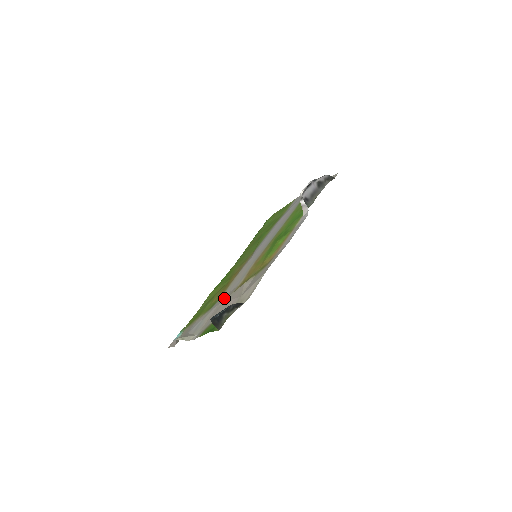
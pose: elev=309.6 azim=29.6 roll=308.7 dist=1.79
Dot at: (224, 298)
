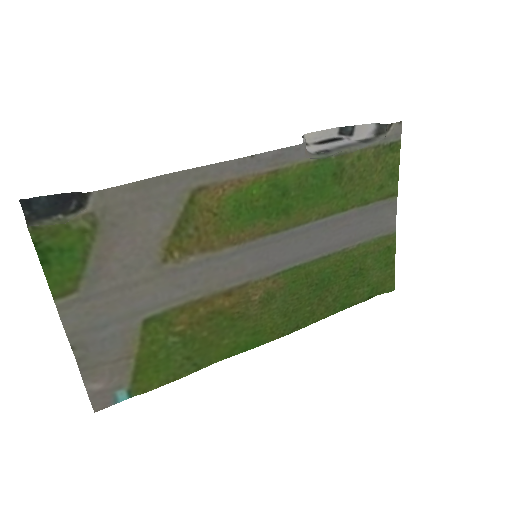
Dot at: (157, 286)
